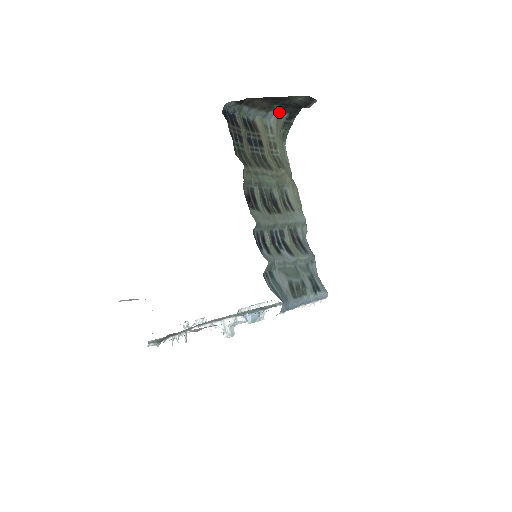
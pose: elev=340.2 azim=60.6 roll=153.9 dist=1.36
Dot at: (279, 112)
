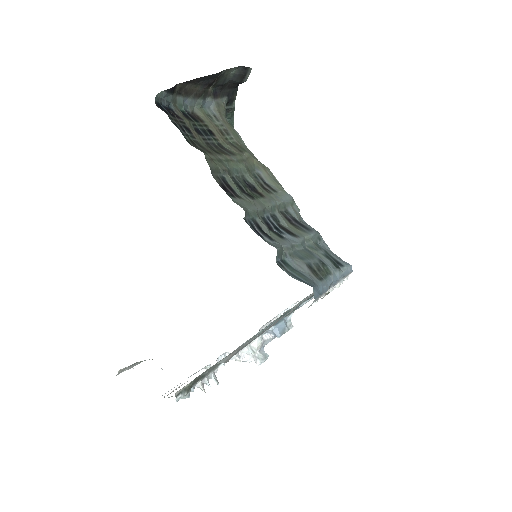
Dot at: (216, 97)
